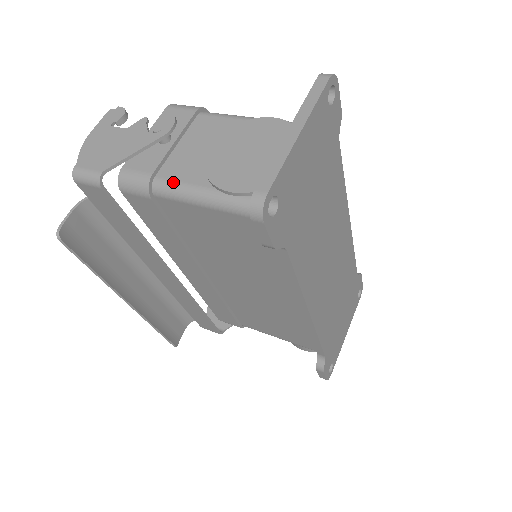
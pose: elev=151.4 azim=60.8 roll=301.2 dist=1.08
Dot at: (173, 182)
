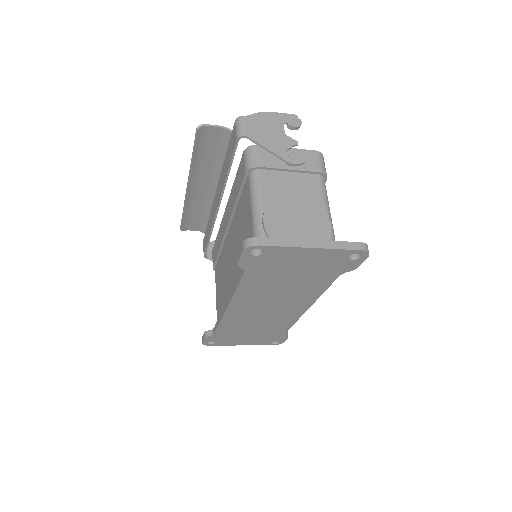
Dot at: (260, 183)
